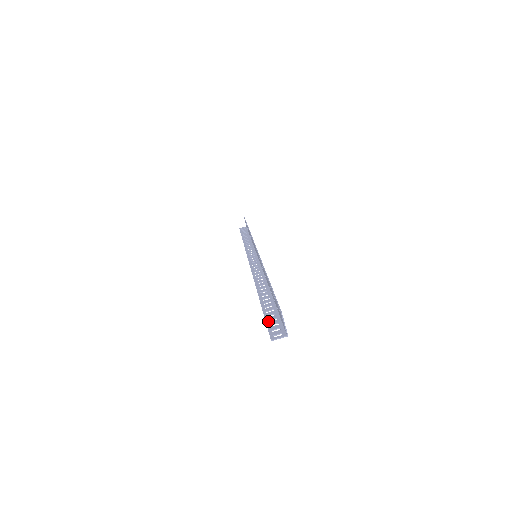
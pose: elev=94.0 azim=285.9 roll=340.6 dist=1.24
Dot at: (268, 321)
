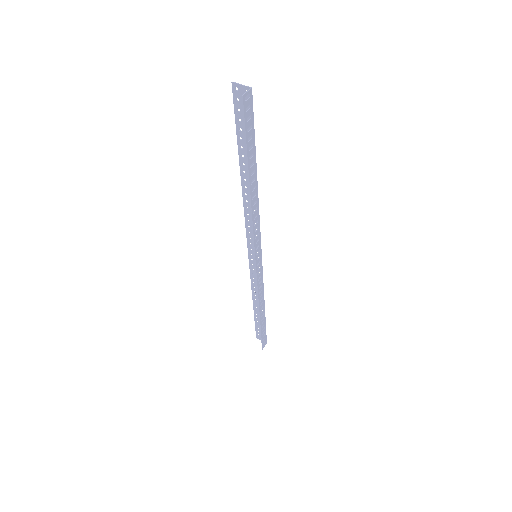
Dot at: (246, 131)
